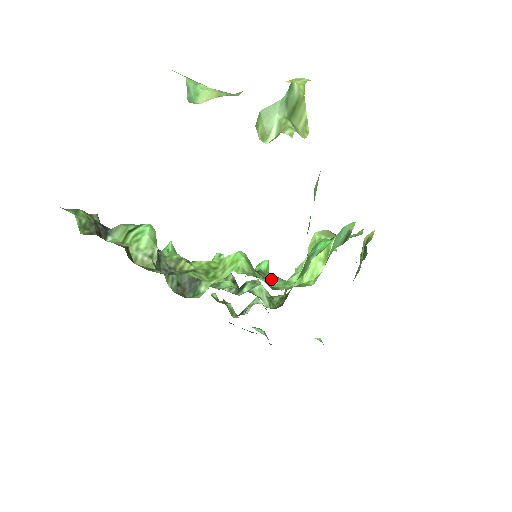
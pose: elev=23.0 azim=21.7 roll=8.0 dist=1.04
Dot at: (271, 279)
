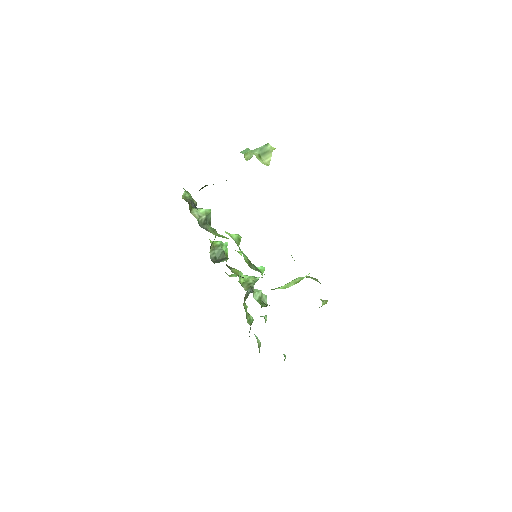
Dot at: (256, 269)
